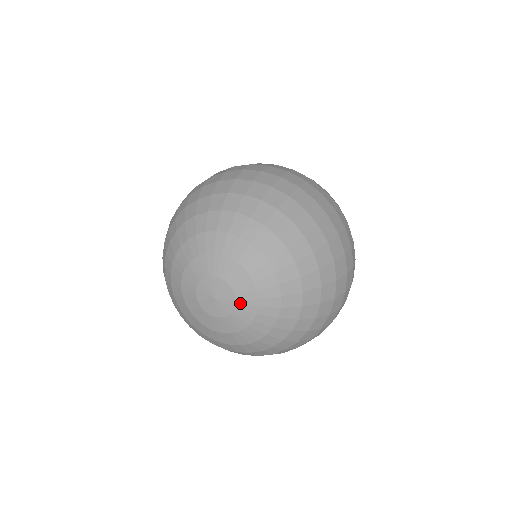
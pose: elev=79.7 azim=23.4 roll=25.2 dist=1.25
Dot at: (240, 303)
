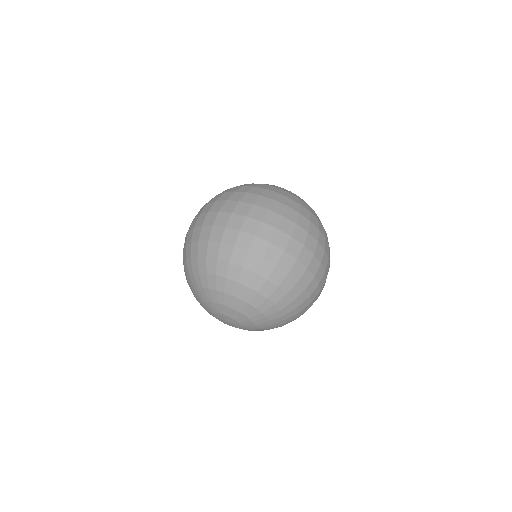
Dot at: (241, 328)
